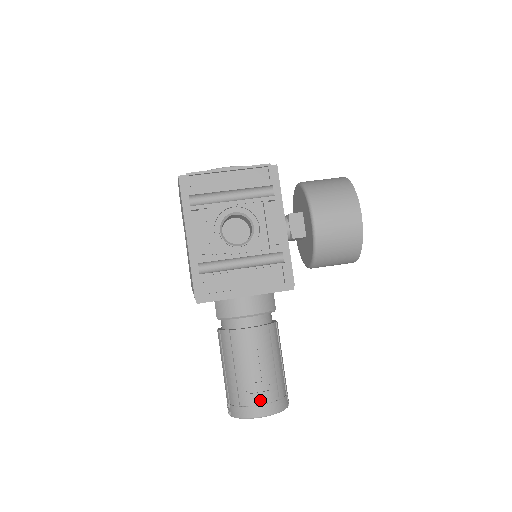
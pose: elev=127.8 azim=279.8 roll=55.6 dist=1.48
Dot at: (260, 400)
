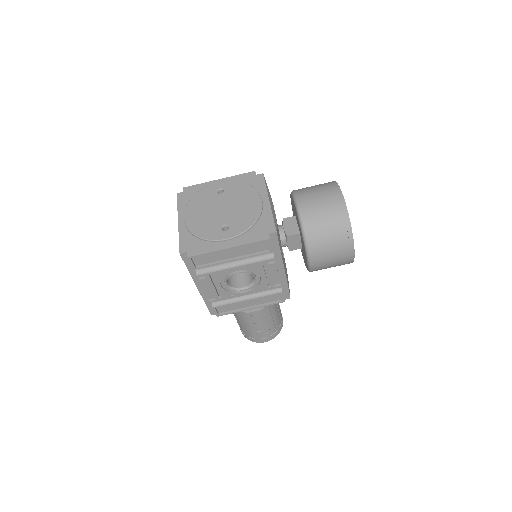
Dot at: (263, 337)
